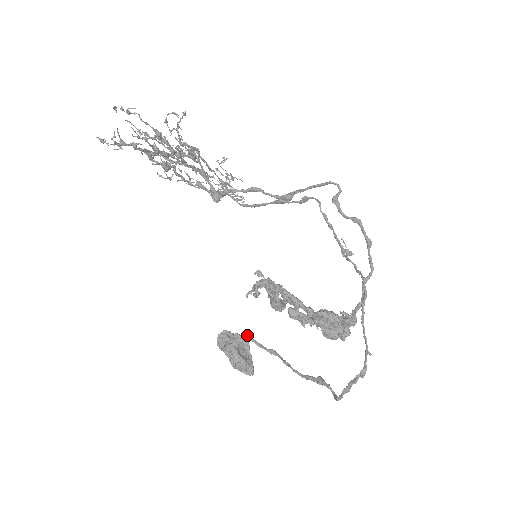
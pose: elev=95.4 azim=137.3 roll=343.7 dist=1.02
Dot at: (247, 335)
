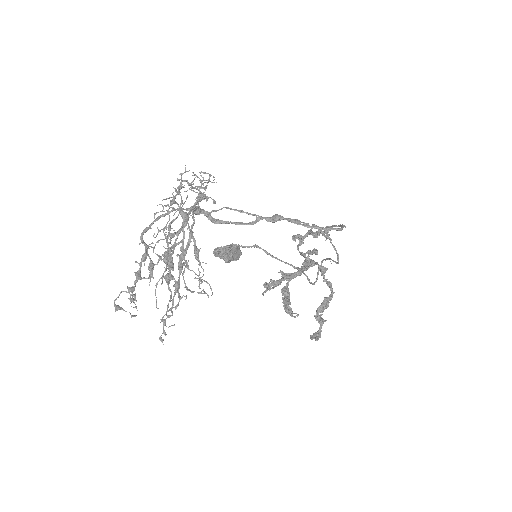
Dot at: (235, 245)
